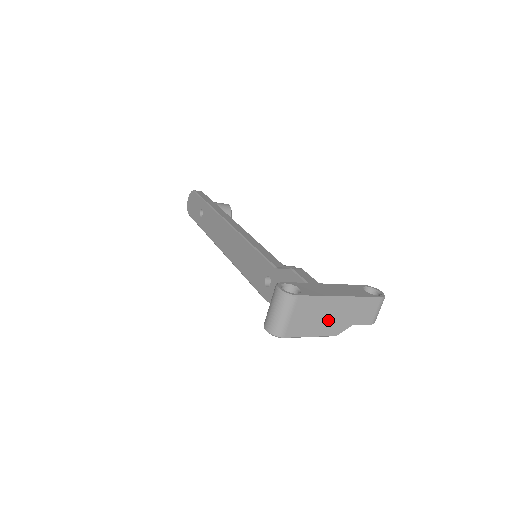
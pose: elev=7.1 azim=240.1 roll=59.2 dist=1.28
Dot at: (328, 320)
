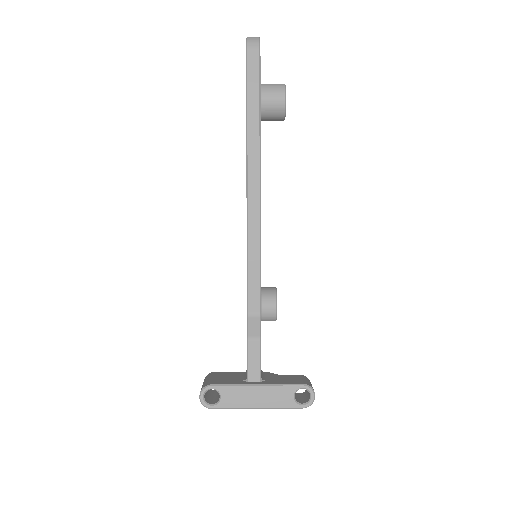
Dot at: occluded
